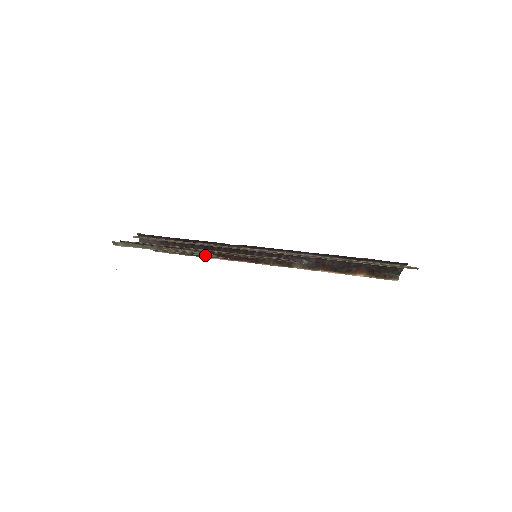
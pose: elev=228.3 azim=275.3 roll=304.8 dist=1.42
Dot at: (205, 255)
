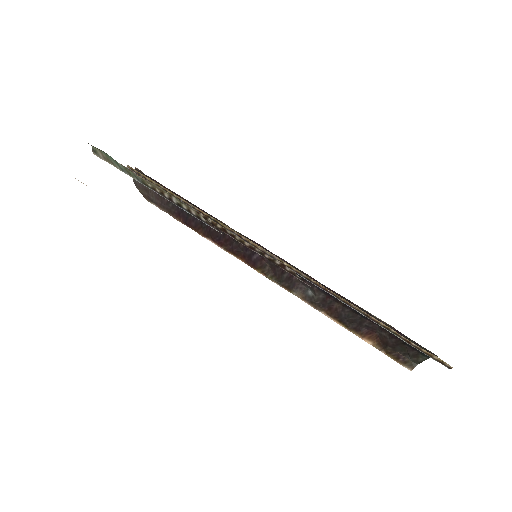
Dot at: (194, 215)
